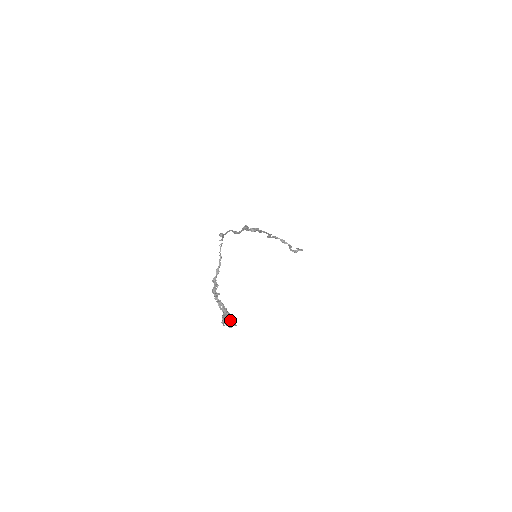
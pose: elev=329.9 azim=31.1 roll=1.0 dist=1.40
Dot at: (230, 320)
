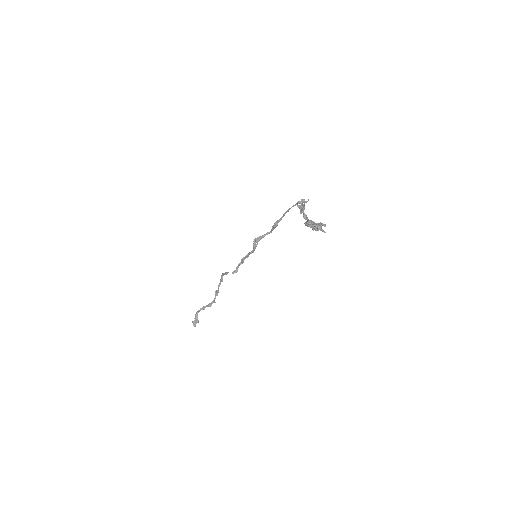
Dot at: (323, 224)
